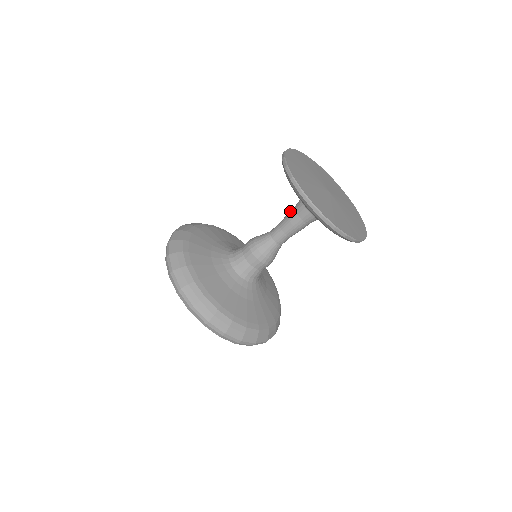
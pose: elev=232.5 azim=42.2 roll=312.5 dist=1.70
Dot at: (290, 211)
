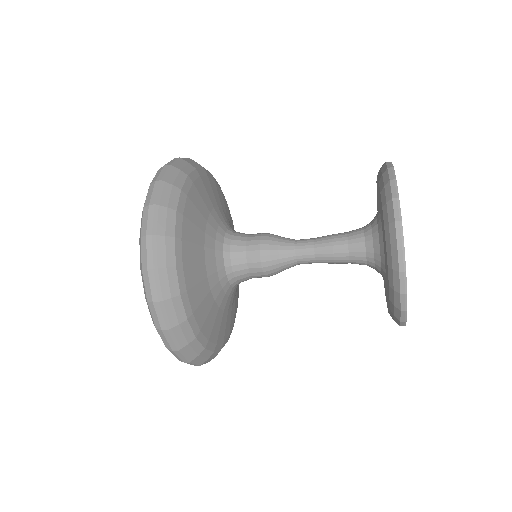
Dot at: (339, 235)
